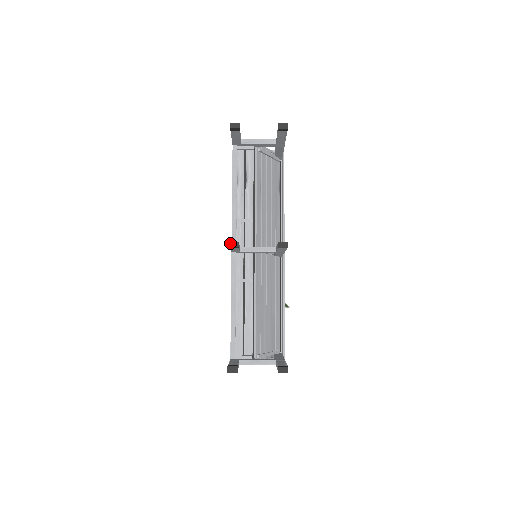
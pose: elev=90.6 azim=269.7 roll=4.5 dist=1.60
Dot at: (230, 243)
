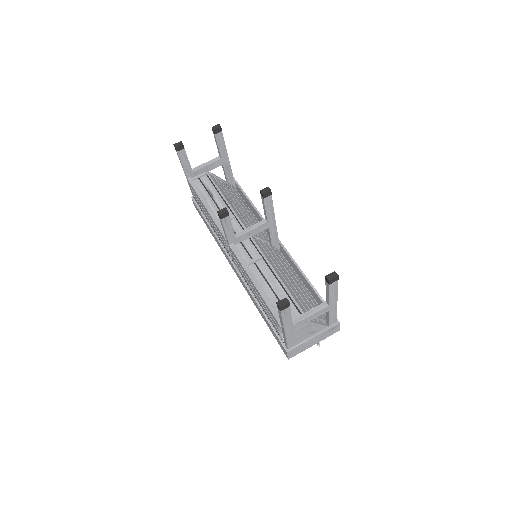
Dot at: (219, 212)
